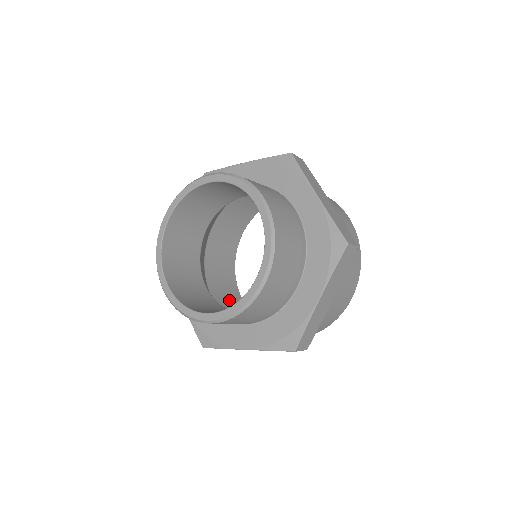
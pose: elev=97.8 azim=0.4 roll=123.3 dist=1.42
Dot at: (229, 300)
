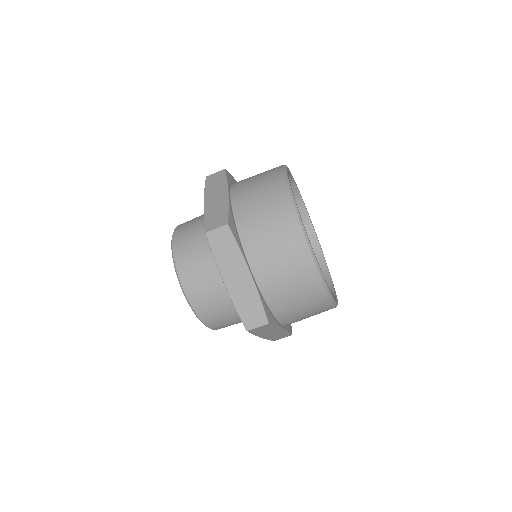
Dot at: occluded
